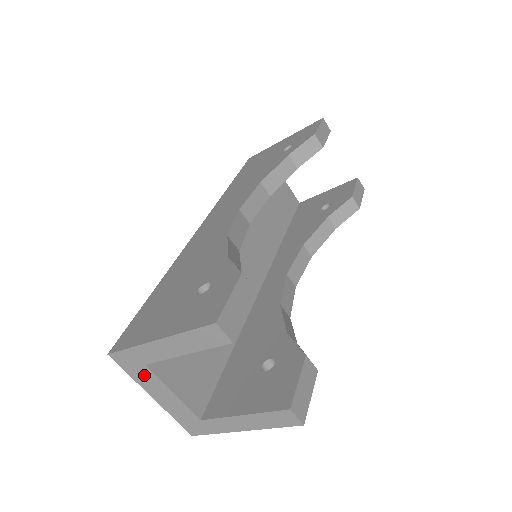
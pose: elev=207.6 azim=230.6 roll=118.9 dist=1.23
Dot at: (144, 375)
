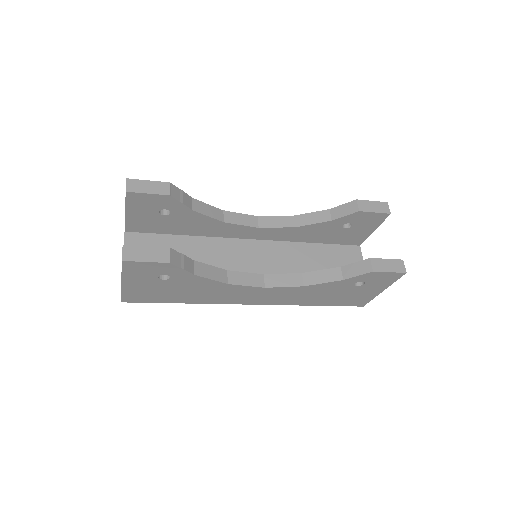
Dot at: occluded
